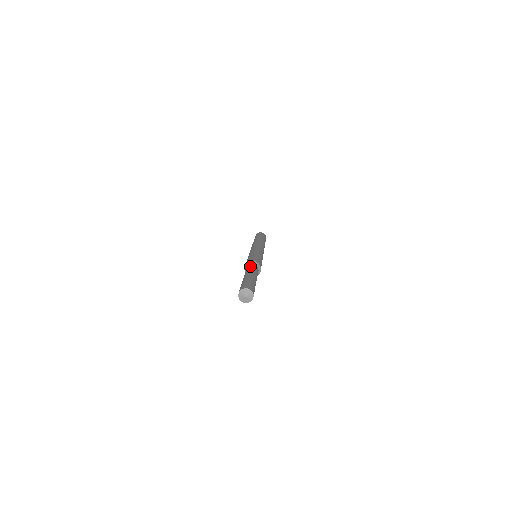
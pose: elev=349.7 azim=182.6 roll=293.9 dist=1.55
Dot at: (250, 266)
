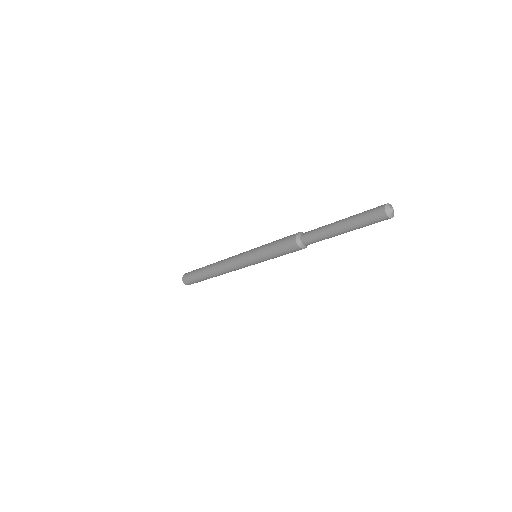
Dot at: occluded
